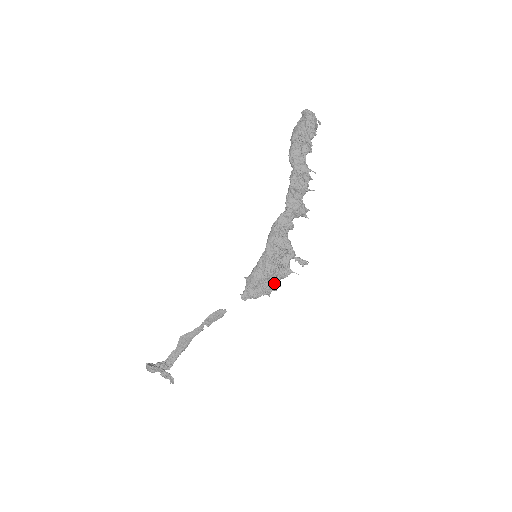
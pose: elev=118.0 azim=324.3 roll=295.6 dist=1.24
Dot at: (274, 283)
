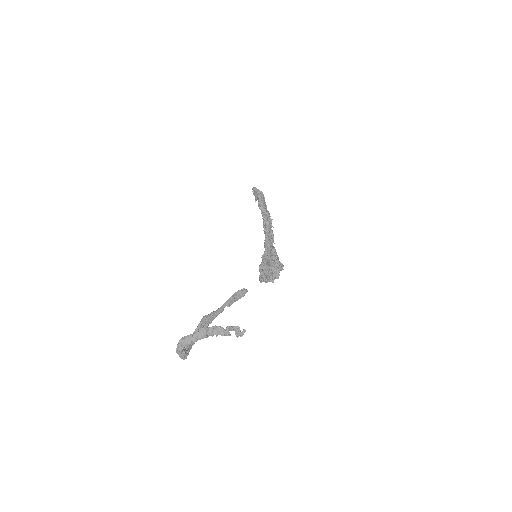
Dot at: (277, 272)
